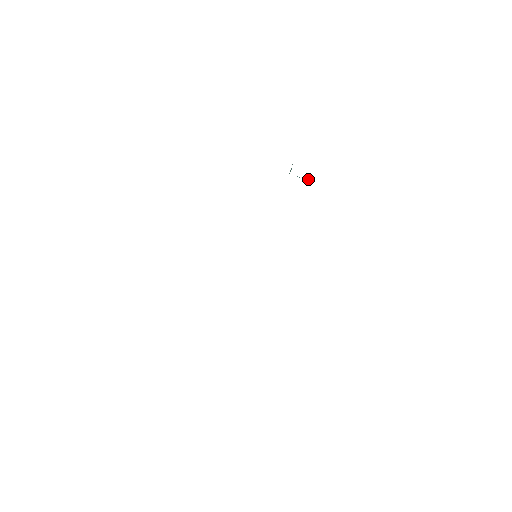
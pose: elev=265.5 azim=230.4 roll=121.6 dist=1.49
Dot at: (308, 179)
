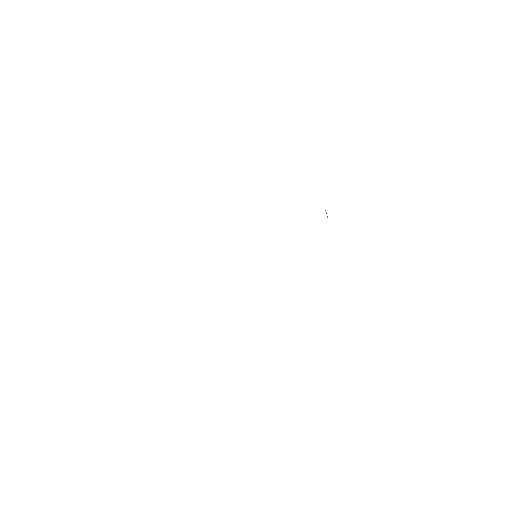
Dot at: occluded
